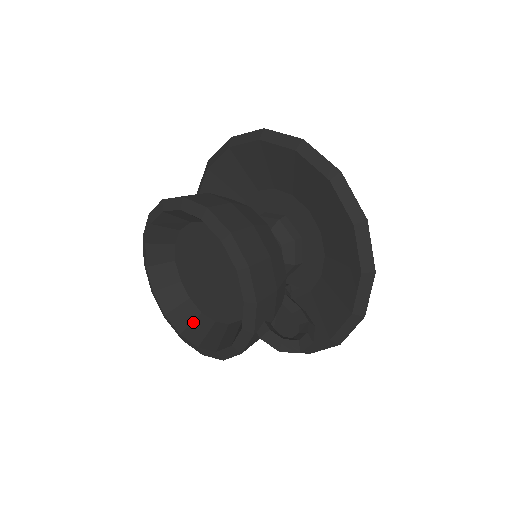
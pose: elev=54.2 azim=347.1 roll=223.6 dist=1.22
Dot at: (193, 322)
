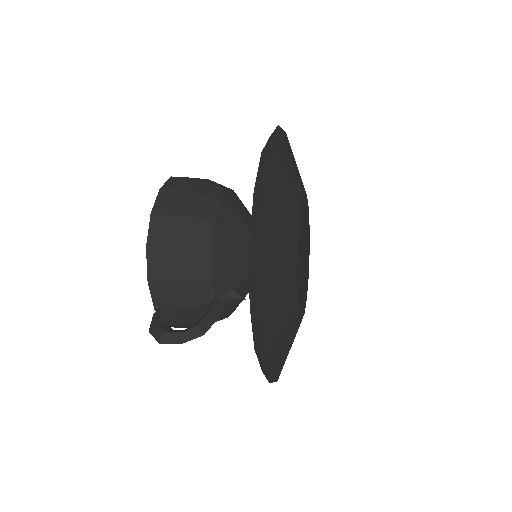
Dot at: occluded
